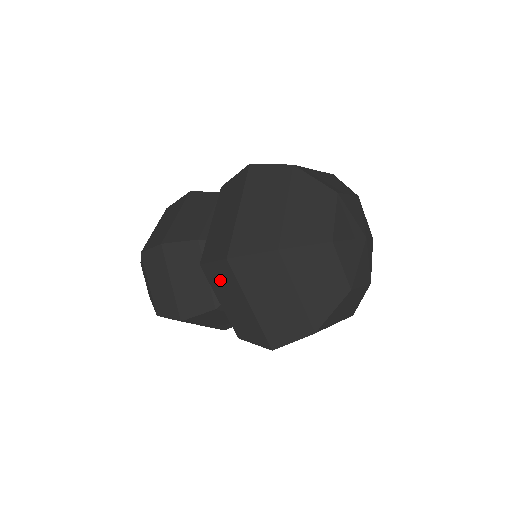
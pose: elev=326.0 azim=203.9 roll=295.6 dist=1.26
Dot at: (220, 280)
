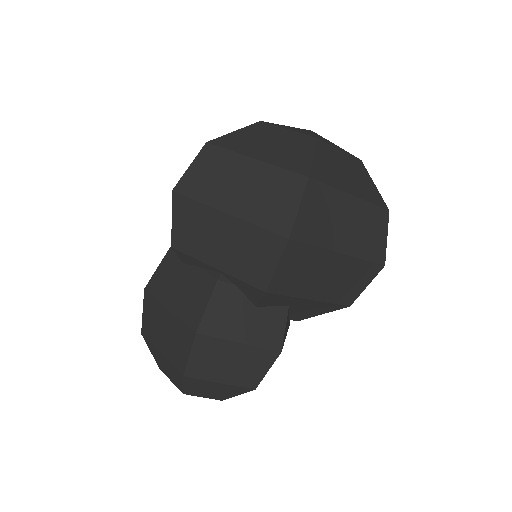
Dot at: (191, 232)
